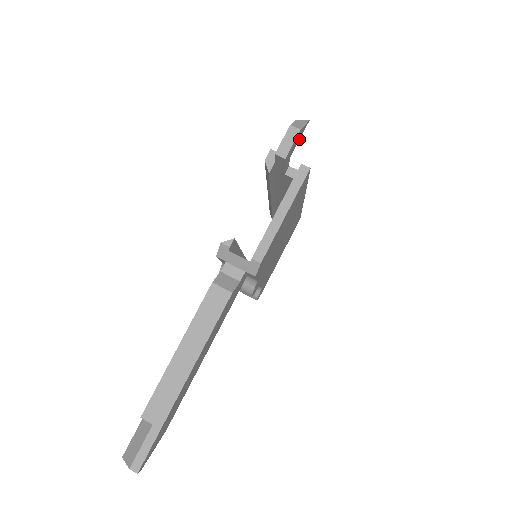
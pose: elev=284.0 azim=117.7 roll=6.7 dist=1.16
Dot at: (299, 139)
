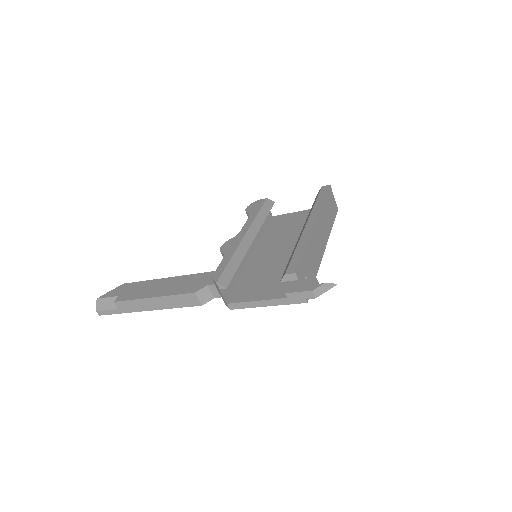
Dot at: occluded
